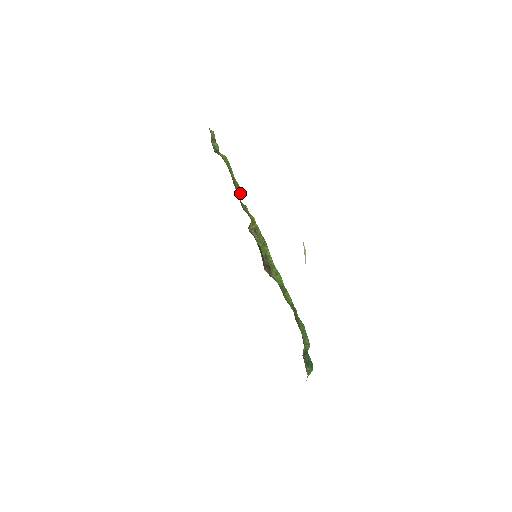
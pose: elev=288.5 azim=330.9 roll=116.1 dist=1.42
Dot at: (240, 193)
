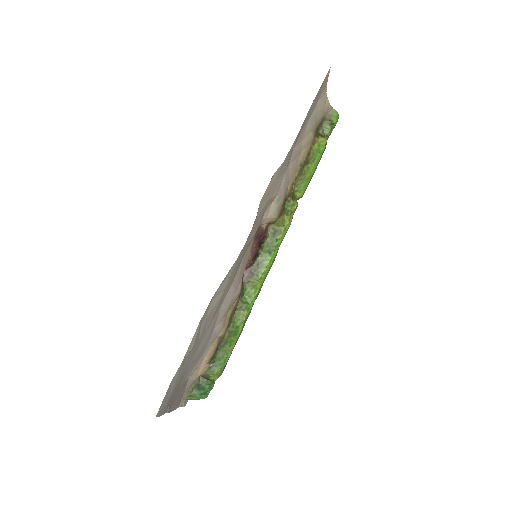
Dot at: (300, 188)
